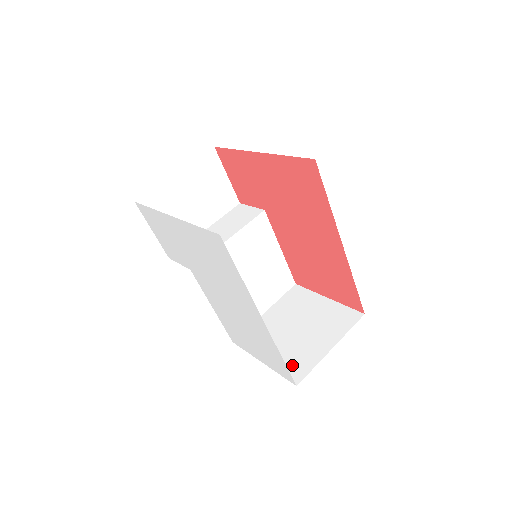
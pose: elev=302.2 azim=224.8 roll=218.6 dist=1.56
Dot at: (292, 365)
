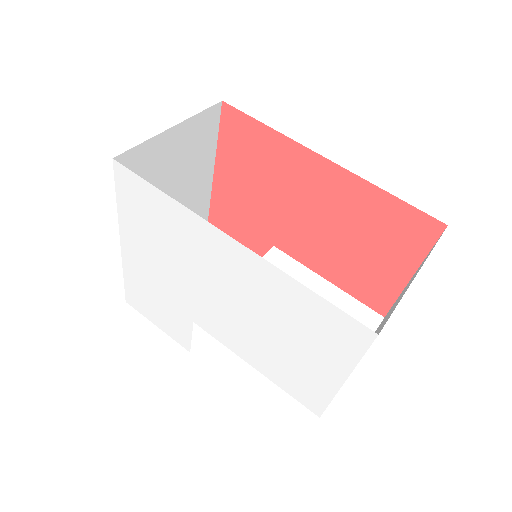
Dot at: occluded
